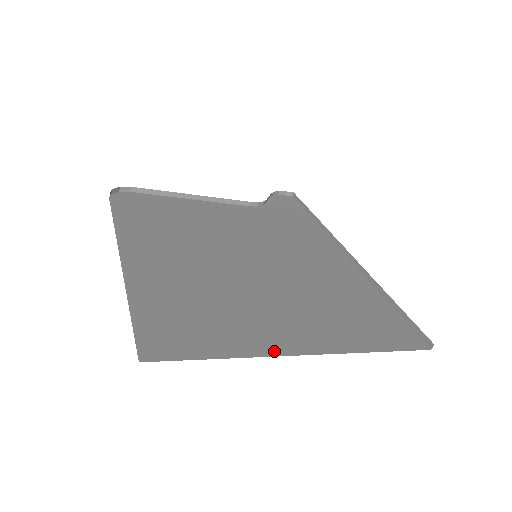
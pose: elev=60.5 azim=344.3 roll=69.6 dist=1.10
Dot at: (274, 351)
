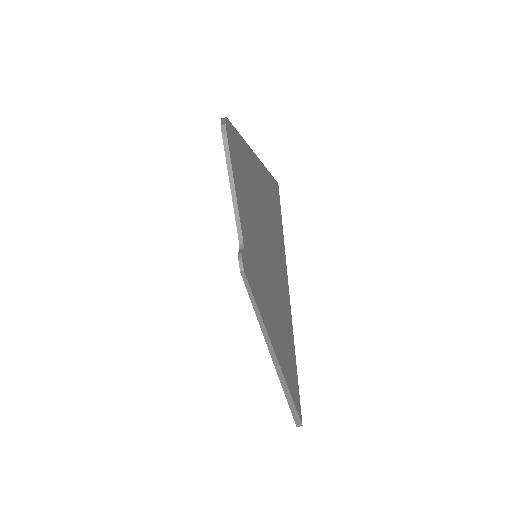
Dot at: occluded
